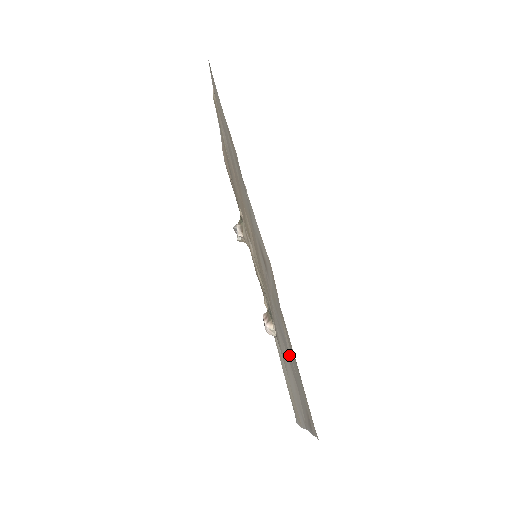
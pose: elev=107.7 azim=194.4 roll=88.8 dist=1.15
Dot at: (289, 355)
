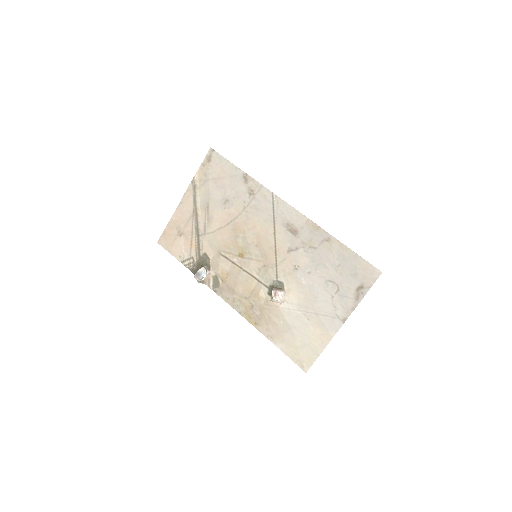
Dot at: (331, 266)
